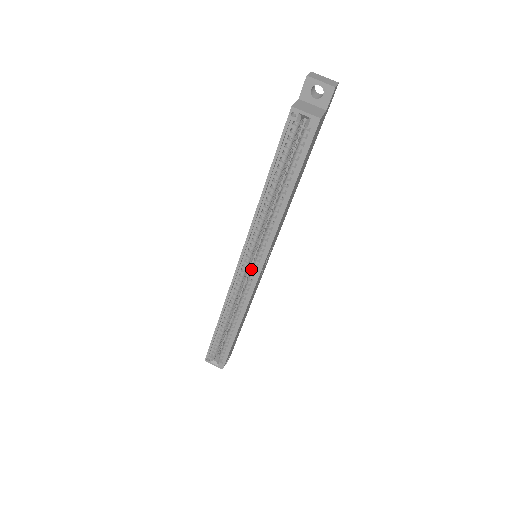
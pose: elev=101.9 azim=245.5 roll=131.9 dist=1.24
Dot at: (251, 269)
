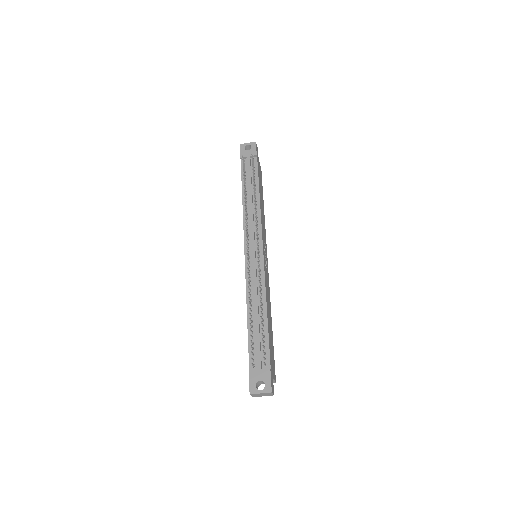
Dot at: occluded
